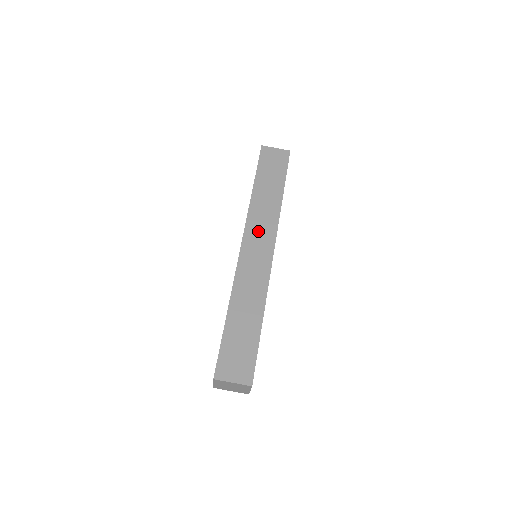
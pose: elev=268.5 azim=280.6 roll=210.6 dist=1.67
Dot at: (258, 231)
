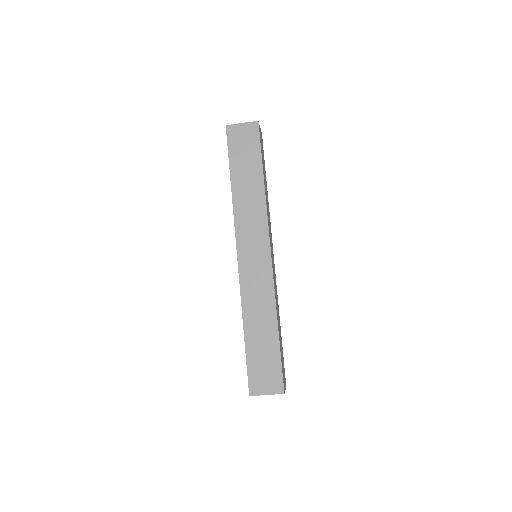
Dot at: (249, 235)
